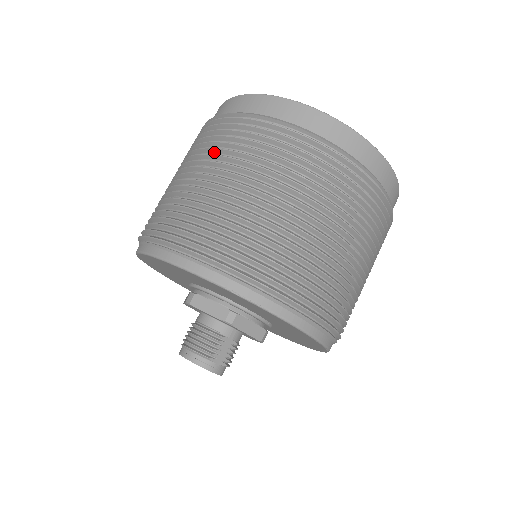
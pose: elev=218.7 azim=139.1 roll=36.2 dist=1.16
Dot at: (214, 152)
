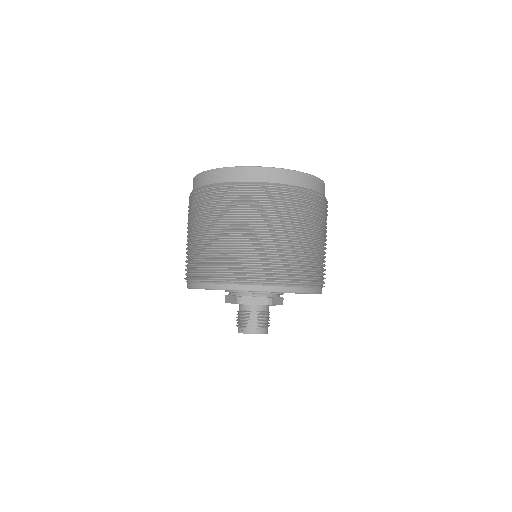
Dot at: (189, 220)
